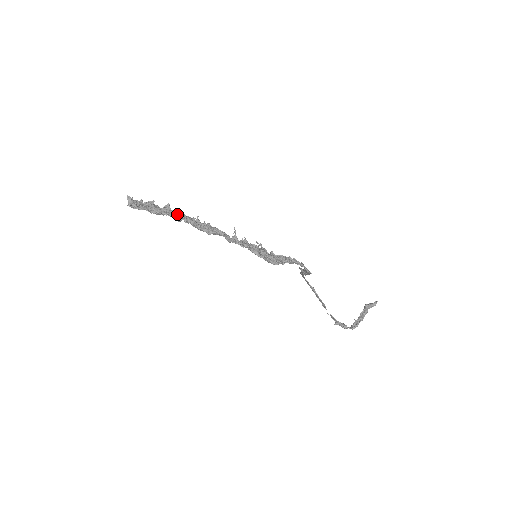
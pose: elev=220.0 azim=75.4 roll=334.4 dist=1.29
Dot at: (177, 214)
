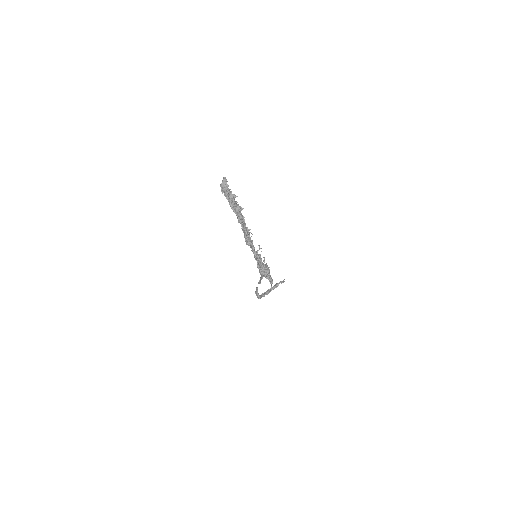
Dot at: (242, 225)
